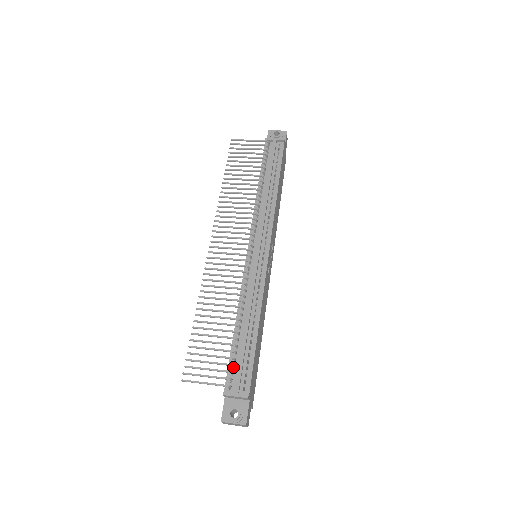
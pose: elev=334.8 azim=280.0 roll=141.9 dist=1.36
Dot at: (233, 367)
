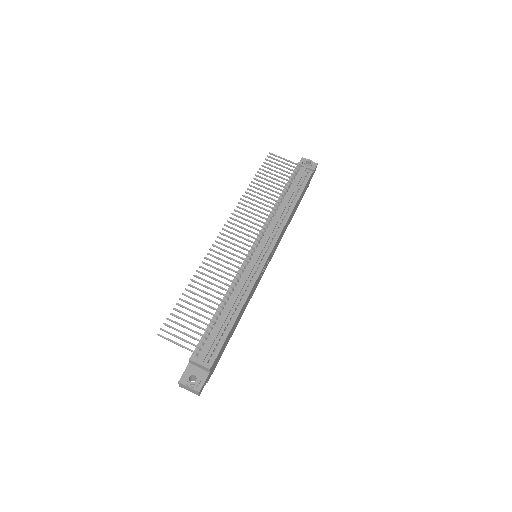
Dot at: (205, 339)
